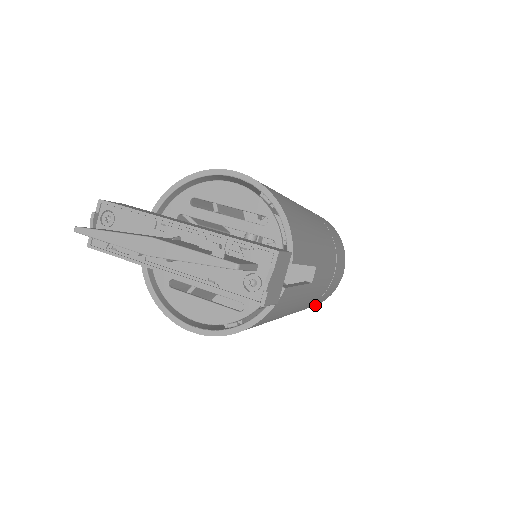
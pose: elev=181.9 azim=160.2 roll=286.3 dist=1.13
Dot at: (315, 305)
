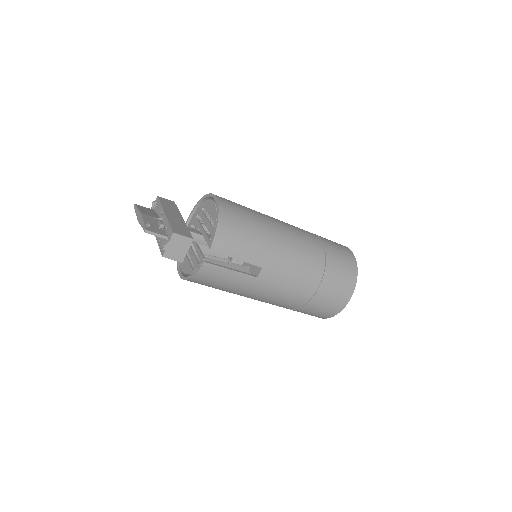
Dot at: (325, 317)
